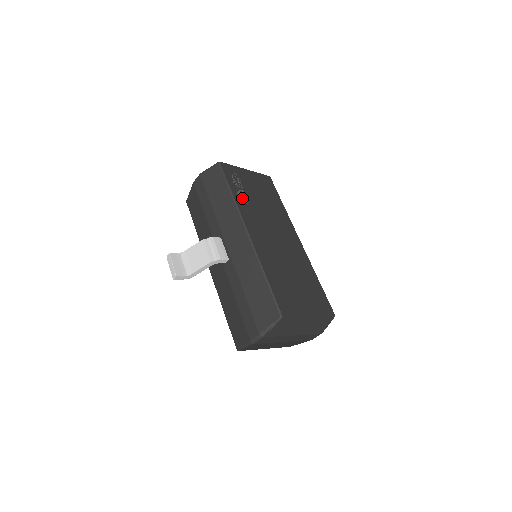
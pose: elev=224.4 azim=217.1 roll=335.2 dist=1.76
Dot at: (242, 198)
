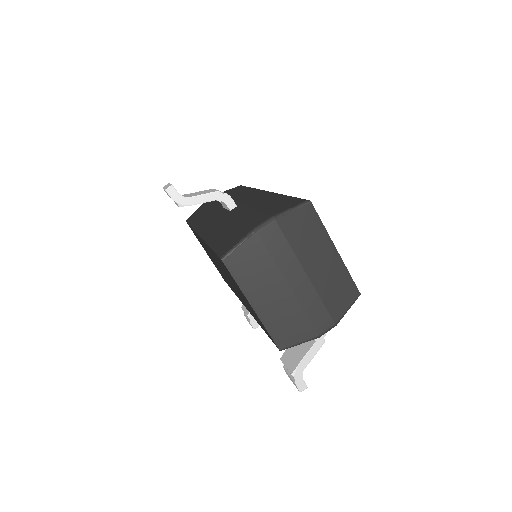
Dot at: occluded
